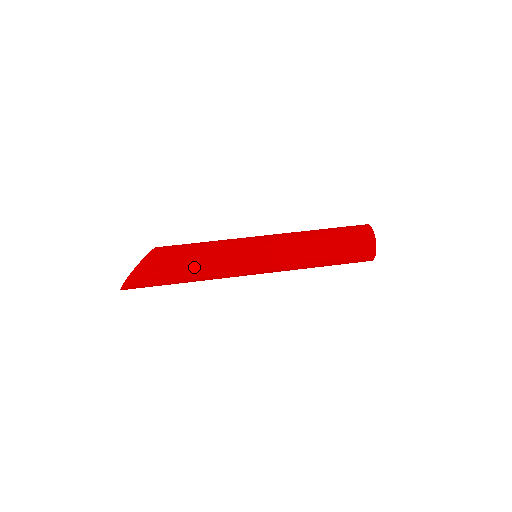
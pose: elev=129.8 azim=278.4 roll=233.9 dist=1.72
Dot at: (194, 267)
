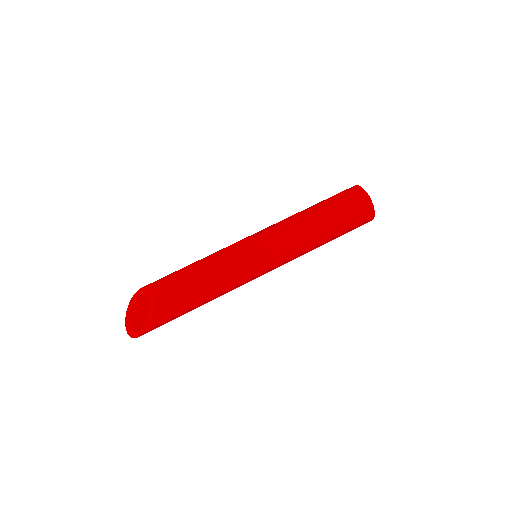
Dot at: (205, 303)
